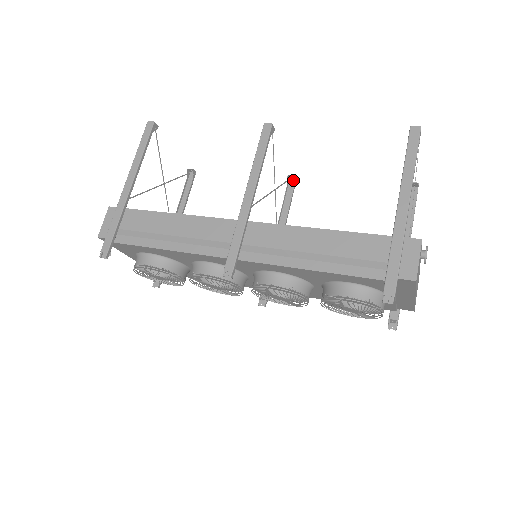
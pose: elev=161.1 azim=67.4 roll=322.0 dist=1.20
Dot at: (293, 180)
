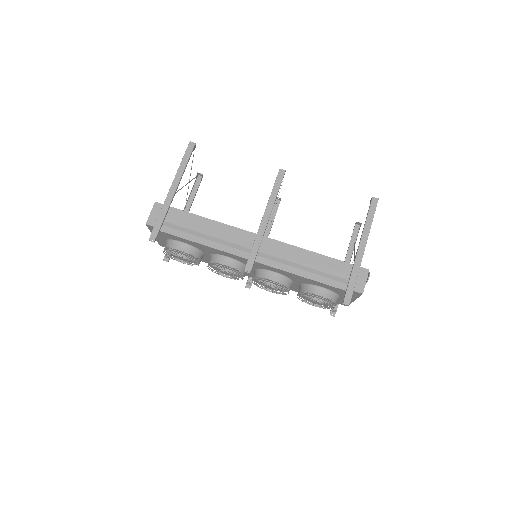
Dot at: (278, 201)
